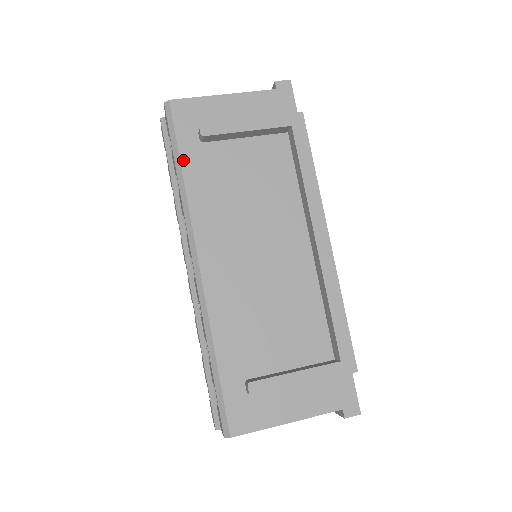
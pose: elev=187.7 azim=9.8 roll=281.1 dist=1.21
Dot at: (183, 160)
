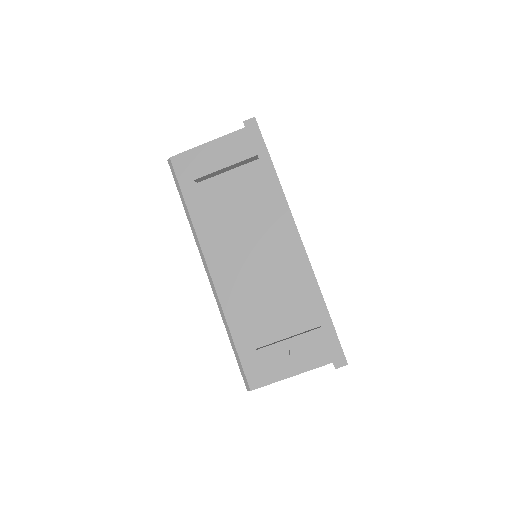
Dot at: (186, 199)
